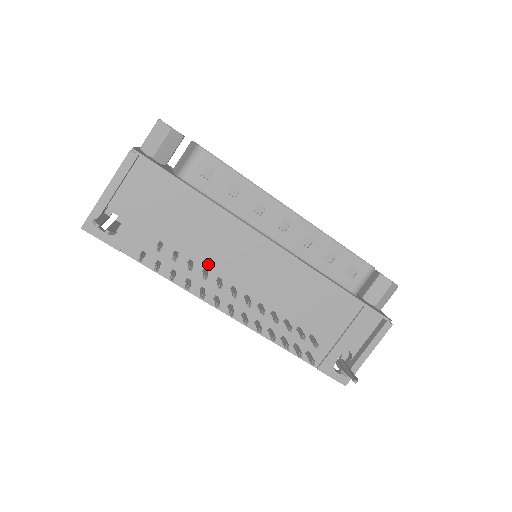
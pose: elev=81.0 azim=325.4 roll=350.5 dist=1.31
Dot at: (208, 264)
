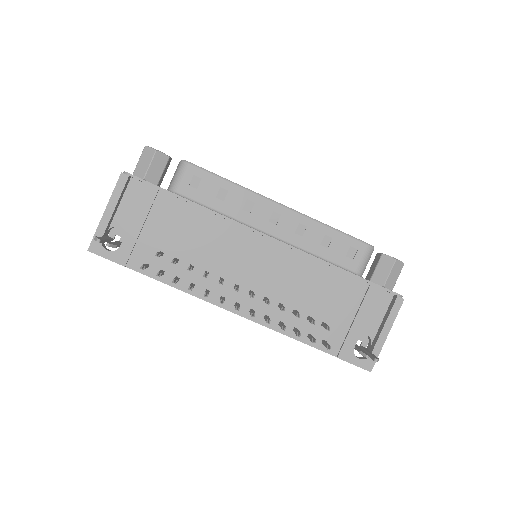
Dot at: (208, 266)
